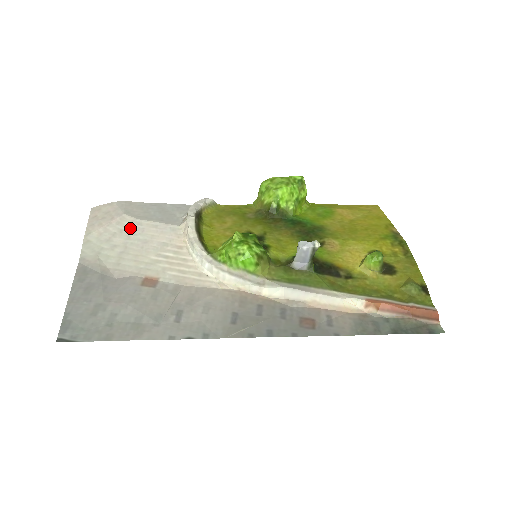
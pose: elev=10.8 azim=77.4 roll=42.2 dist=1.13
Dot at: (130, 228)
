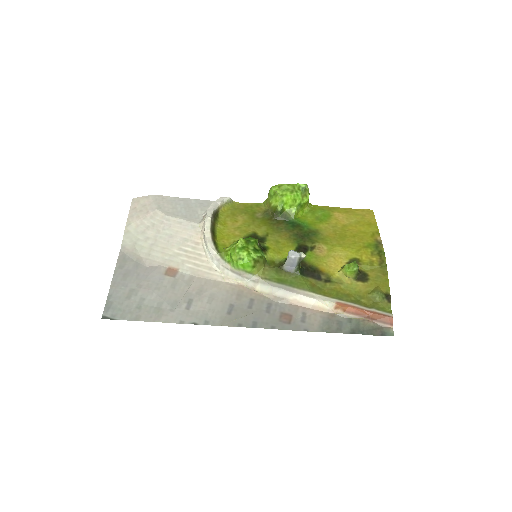
Dot at: (160, 223)
